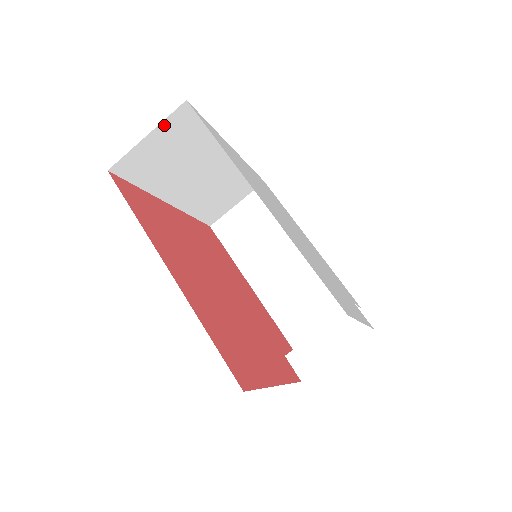
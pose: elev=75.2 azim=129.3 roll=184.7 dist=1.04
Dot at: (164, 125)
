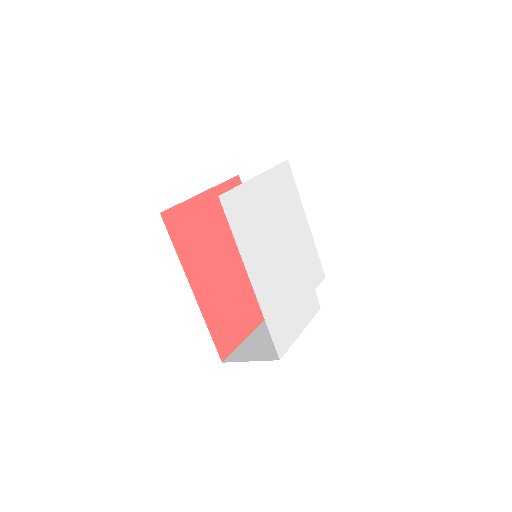
Dot at: occluded
